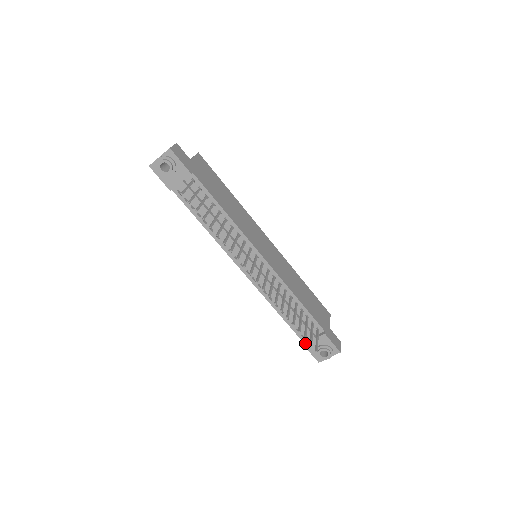
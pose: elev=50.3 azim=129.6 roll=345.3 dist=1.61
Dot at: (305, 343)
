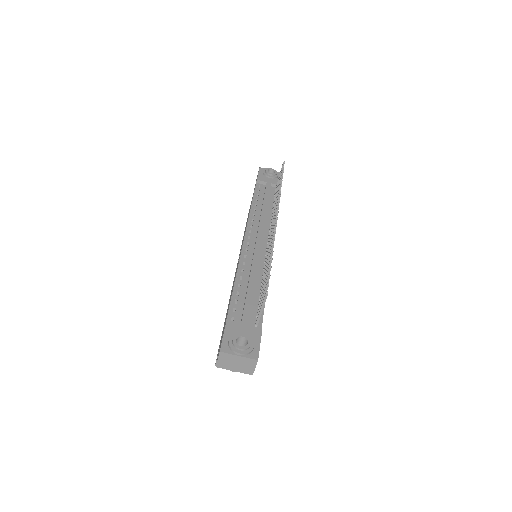
Dot at: (230, 321)
